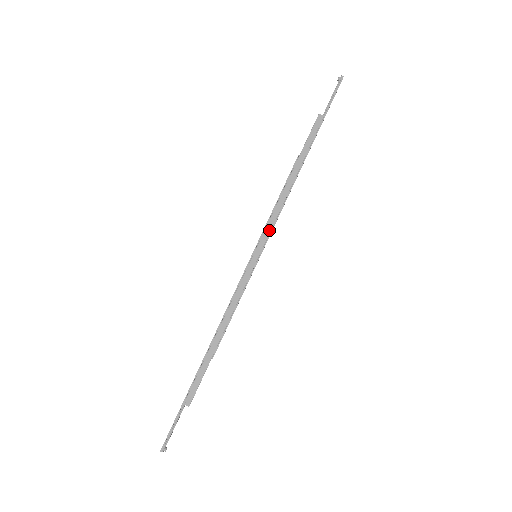
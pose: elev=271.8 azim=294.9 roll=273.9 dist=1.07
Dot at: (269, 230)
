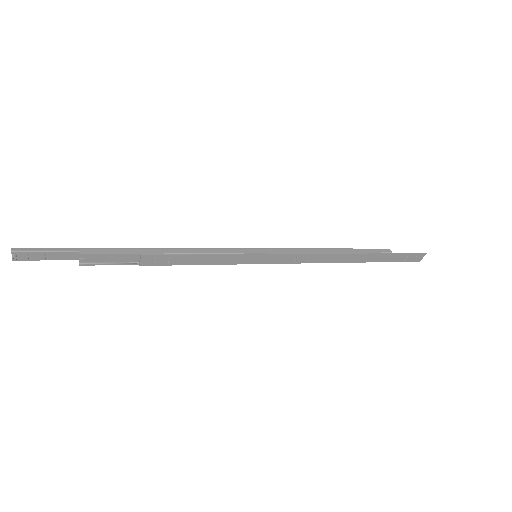
Dot at: (285, 251)
